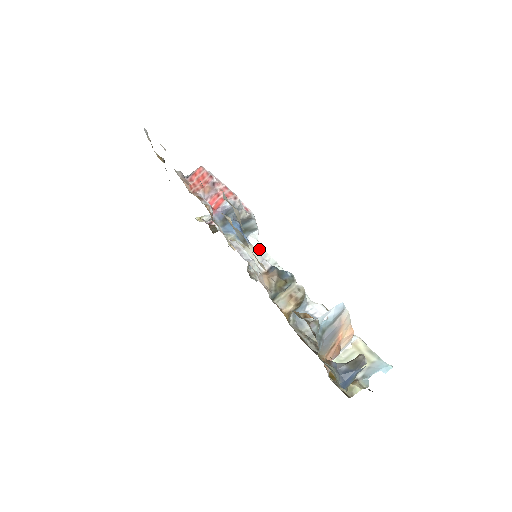
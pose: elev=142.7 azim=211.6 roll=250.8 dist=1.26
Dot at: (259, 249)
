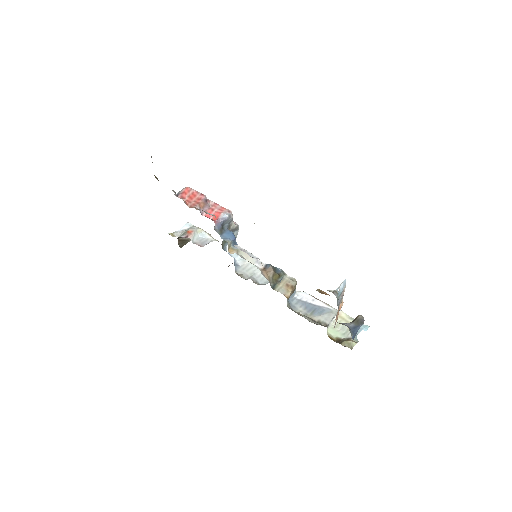
Dot at: (238, 256)
